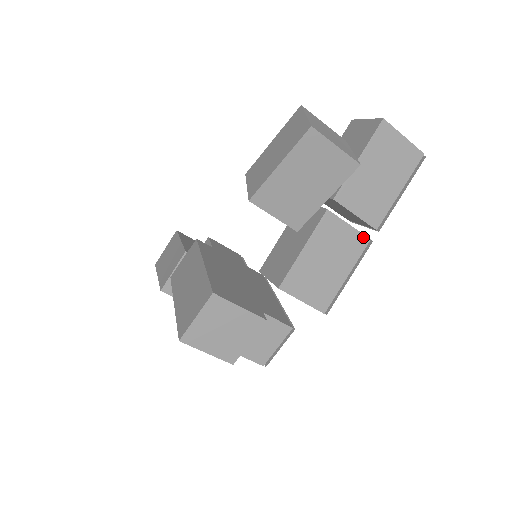
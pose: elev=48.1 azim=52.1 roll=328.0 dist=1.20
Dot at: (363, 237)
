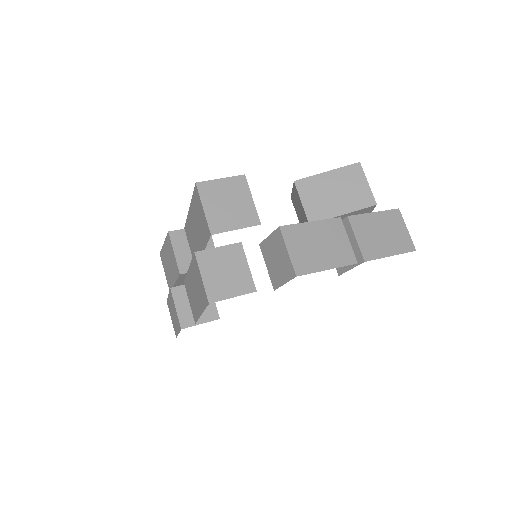
Dot at: (353, 256)
